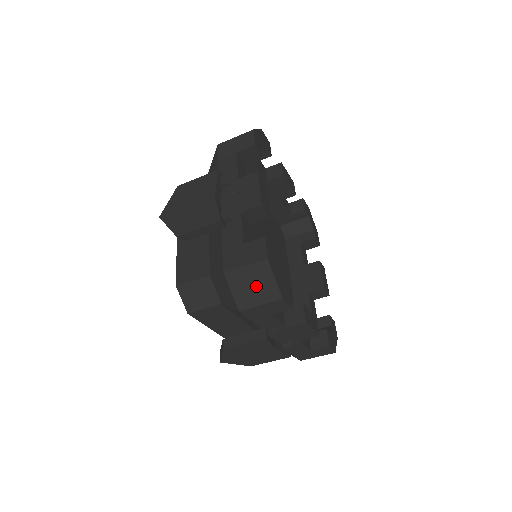
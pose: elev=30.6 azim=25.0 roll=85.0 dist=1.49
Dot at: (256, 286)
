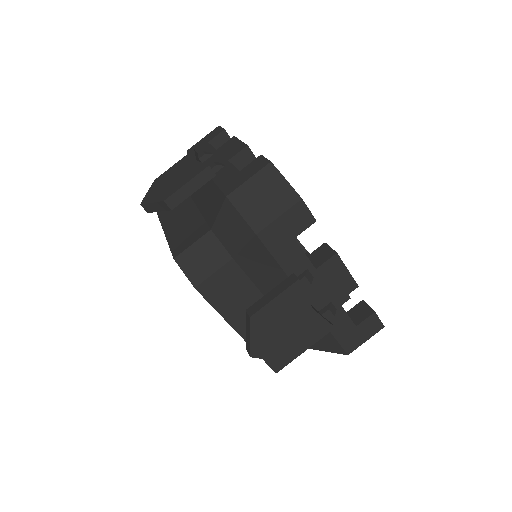
Dot at: (267, 197)
